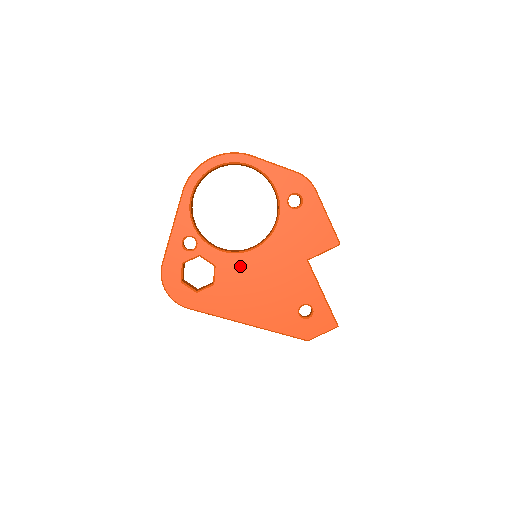
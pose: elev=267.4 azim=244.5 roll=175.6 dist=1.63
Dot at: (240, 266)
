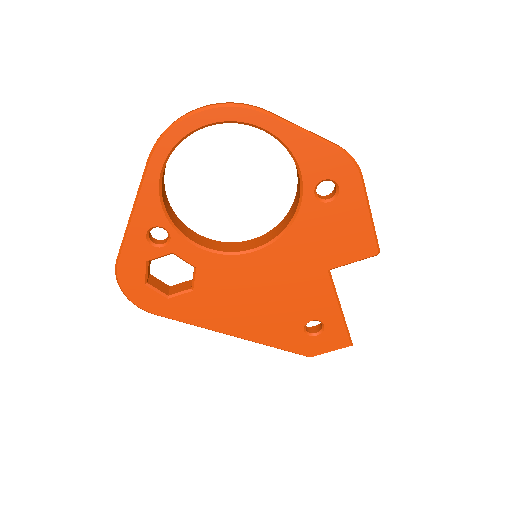
Dot at: (232, 271)
